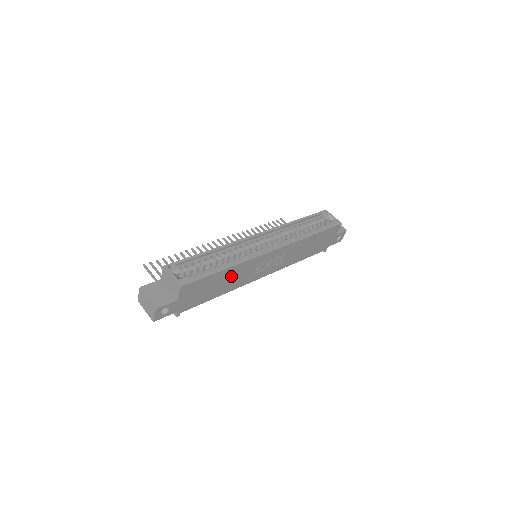
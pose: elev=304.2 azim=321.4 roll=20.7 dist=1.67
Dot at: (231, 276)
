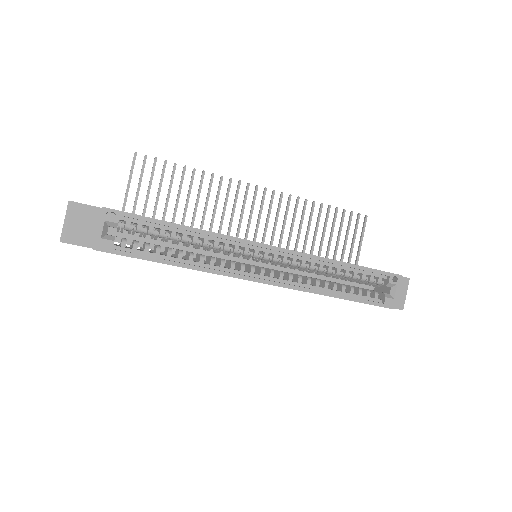
Dot at: occluded
